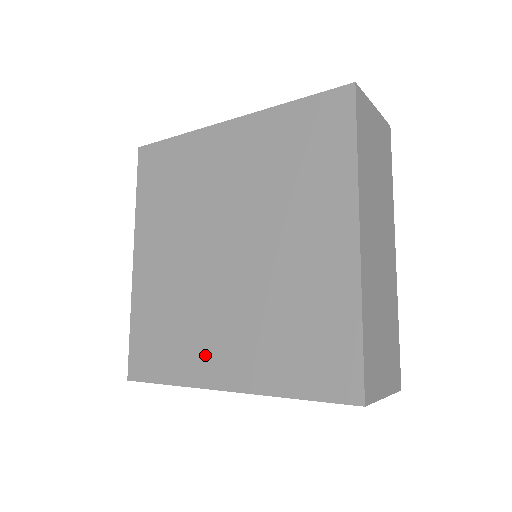
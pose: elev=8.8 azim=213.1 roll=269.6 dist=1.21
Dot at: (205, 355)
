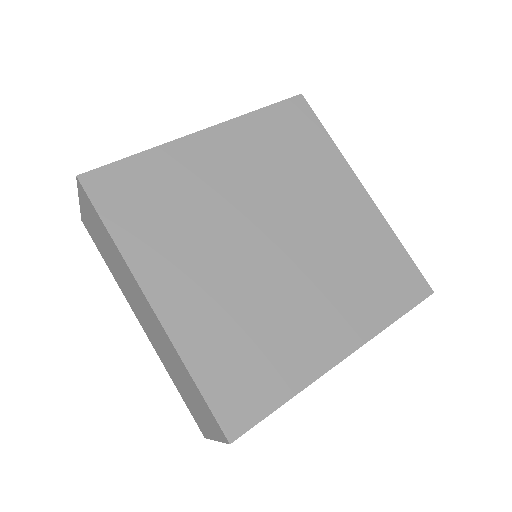
Dot at: (168, 263)
